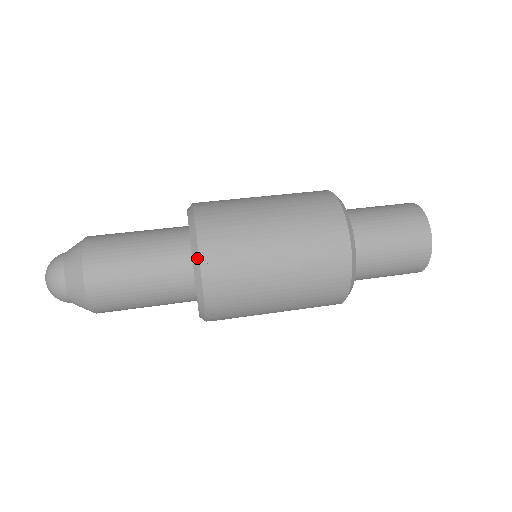
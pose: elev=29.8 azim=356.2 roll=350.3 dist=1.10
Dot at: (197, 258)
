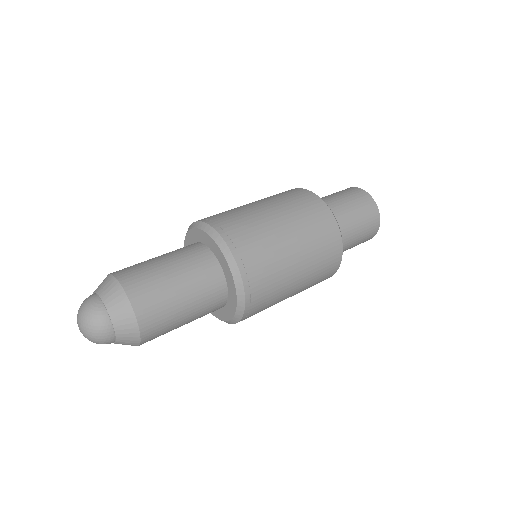
Dot at: (225, 247)
